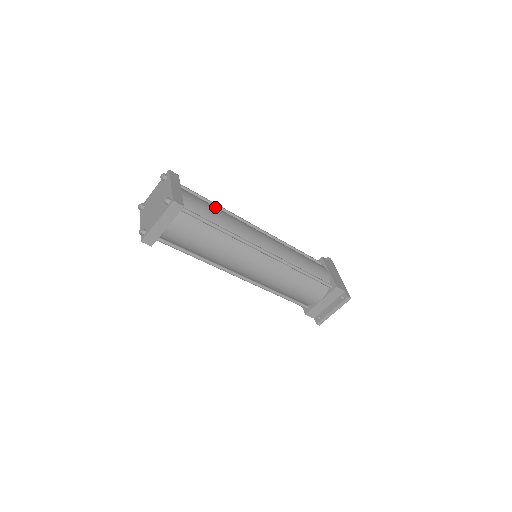
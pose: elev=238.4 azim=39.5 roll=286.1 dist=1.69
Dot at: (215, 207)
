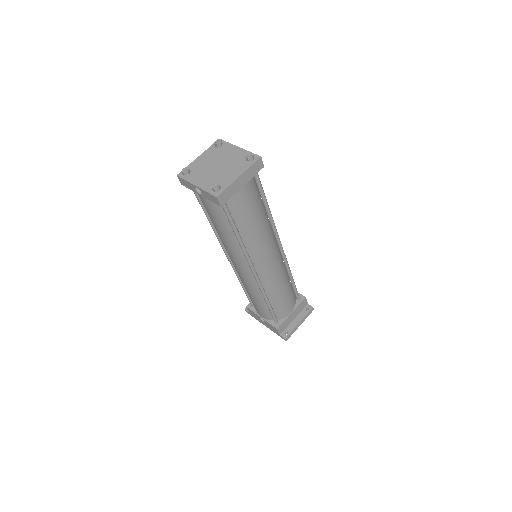
Dot at: occluded
